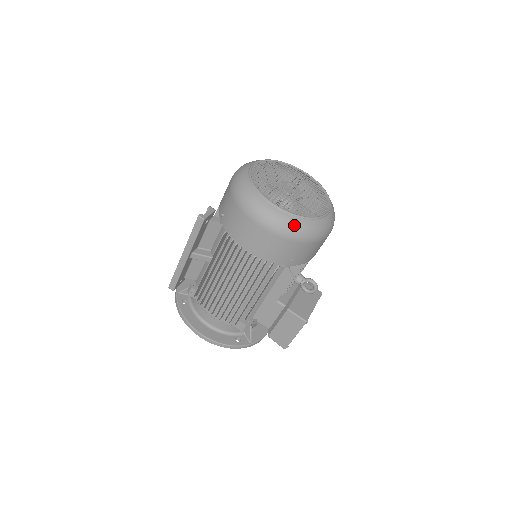
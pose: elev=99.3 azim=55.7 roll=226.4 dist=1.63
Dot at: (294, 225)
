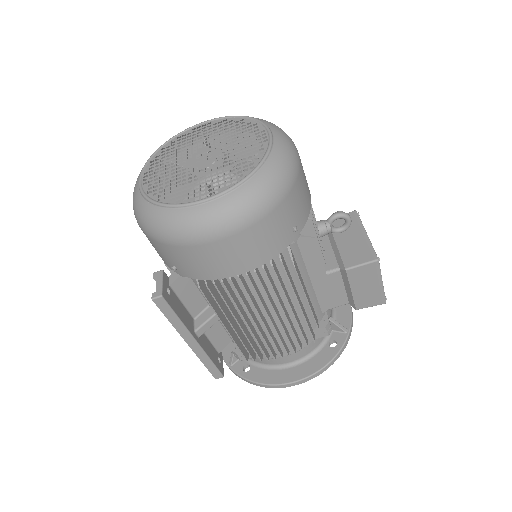
Dot at: (252, 194)
